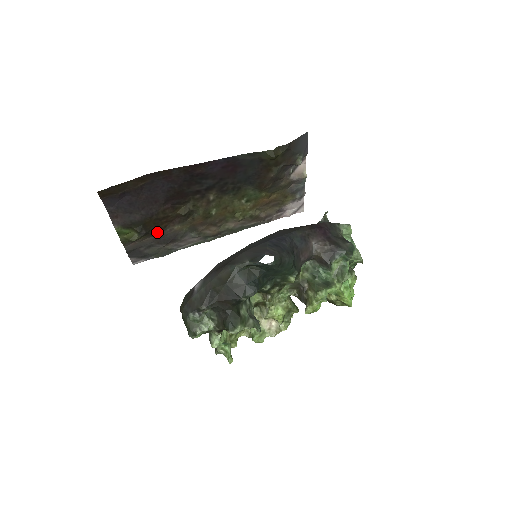
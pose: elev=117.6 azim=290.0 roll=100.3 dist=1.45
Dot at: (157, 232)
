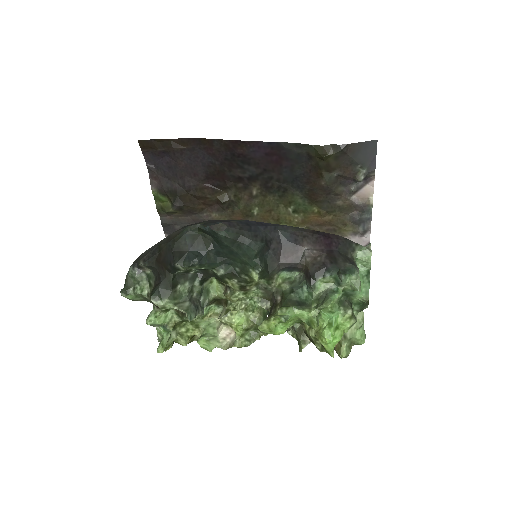
Dot at: (193, 212)
